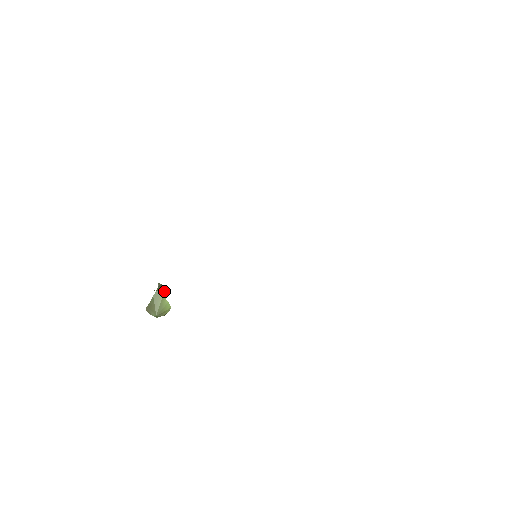
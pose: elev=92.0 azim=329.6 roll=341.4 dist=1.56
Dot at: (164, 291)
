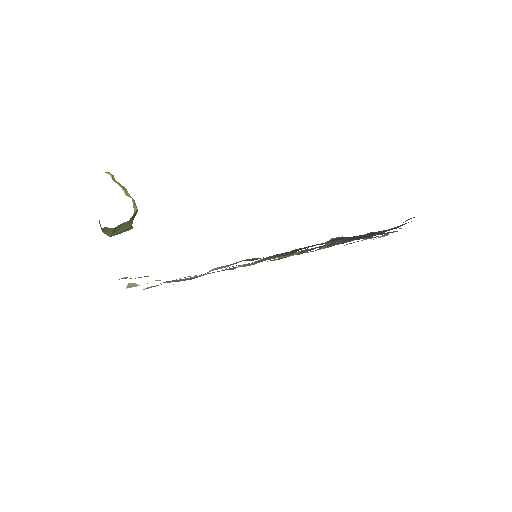
Dot at: occluded
